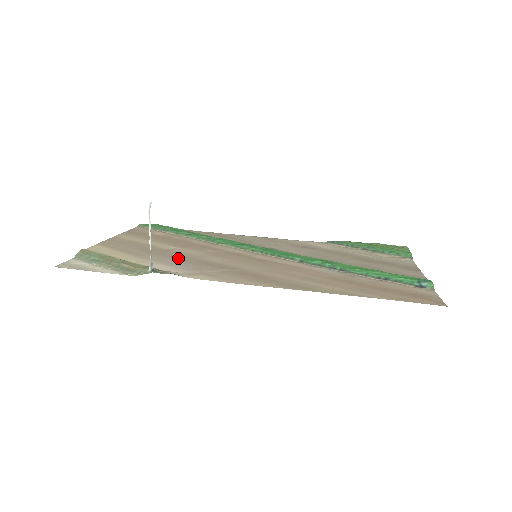
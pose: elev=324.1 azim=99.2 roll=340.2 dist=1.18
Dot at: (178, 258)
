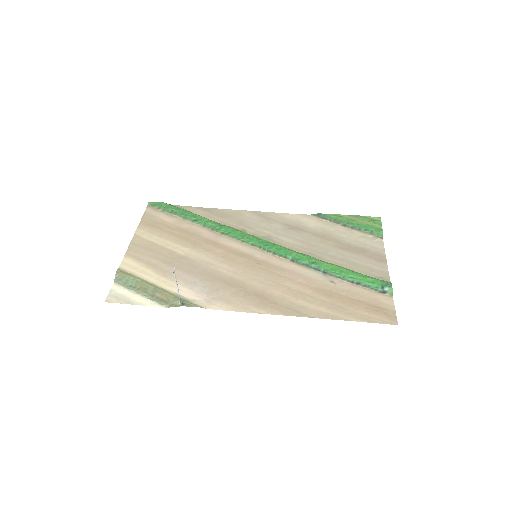
Dot at: (195, 273)
